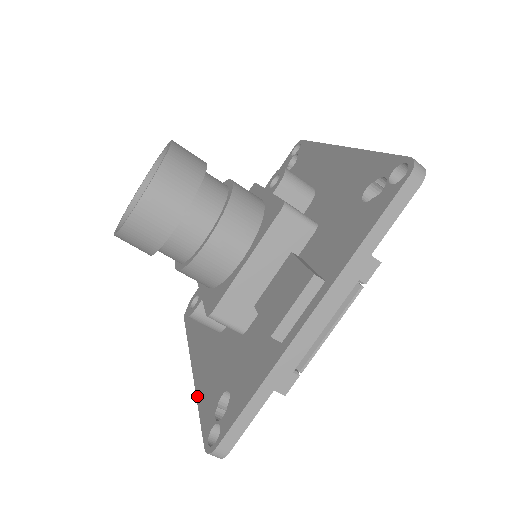
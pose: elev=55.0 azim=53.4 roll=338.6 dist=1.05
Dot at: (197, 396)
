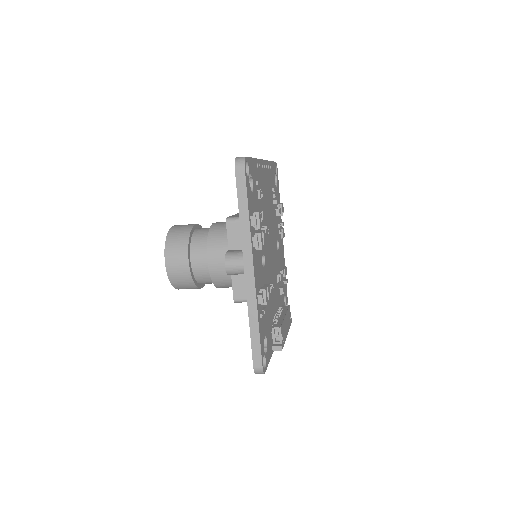
Dot at: occluded
